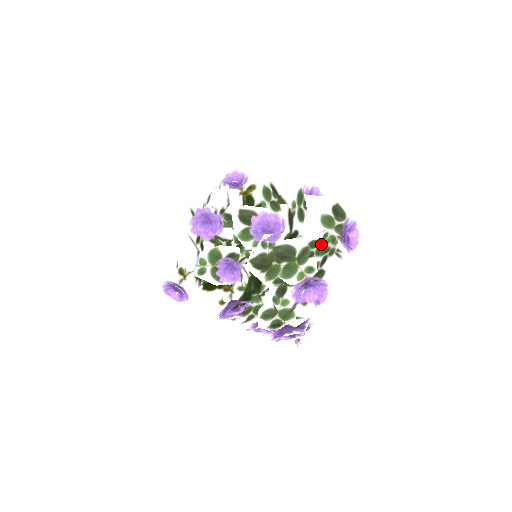
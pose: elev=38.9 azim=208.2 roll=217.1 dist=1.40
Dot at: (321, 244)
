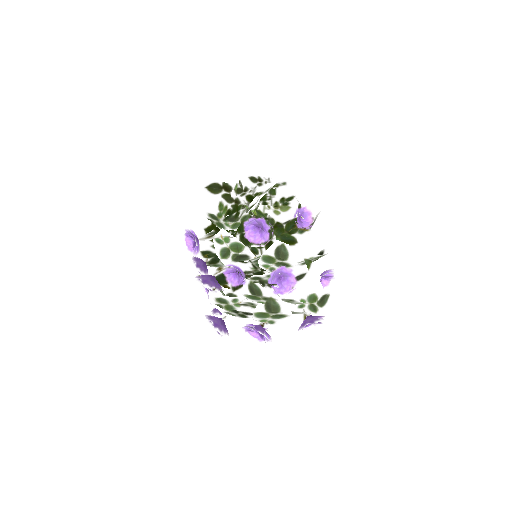
Dot at: occluded
